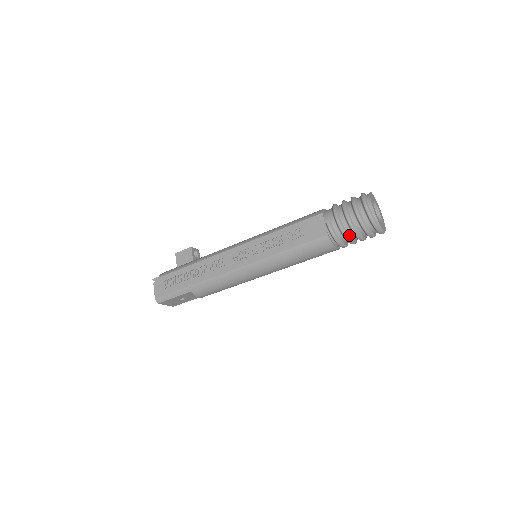
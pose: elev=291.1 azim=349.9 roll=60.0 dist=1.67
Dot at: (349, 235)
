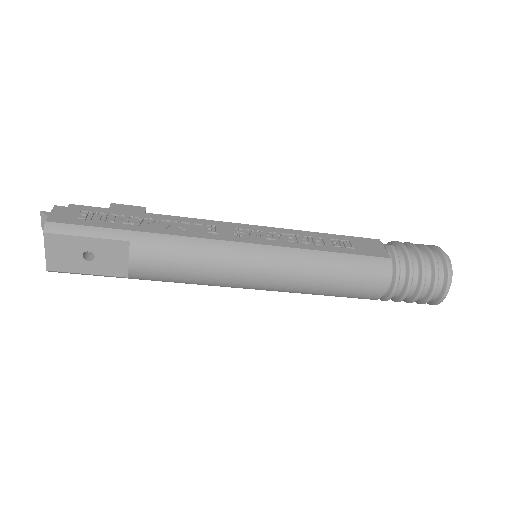
Dot at: (413, 275)
